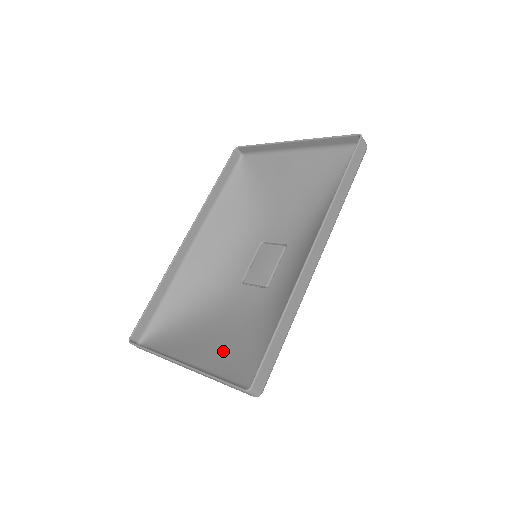
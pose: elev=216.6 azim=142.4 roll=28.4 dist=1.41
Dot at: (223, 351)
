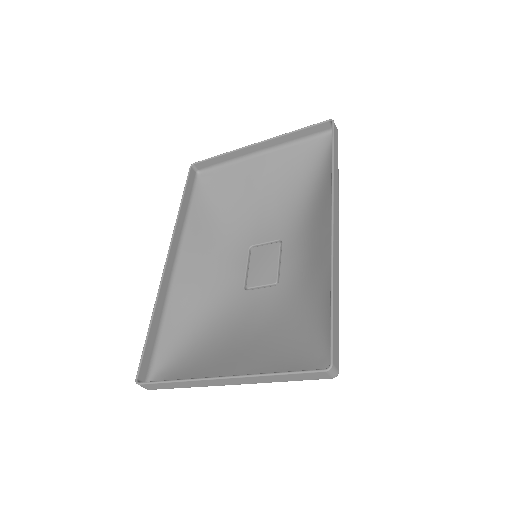
Dot at: (262, 354)
